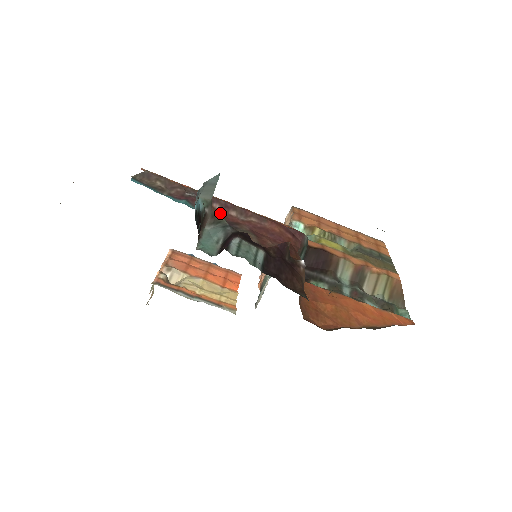
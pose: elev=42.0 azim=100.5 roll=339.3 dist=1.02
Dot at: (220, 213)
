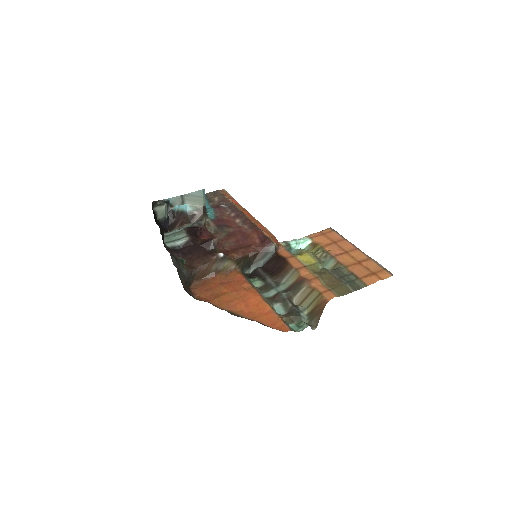
Dot at: (229, 219)
